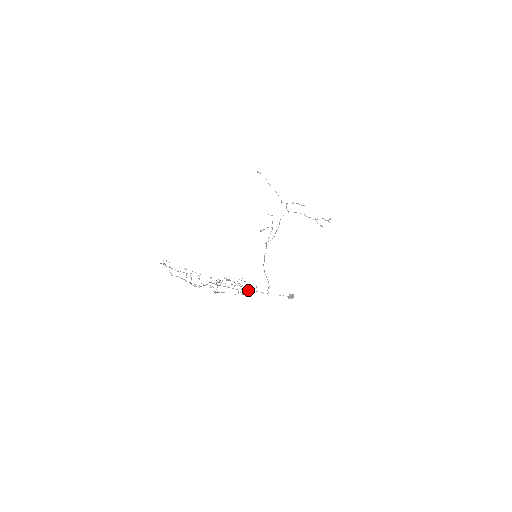
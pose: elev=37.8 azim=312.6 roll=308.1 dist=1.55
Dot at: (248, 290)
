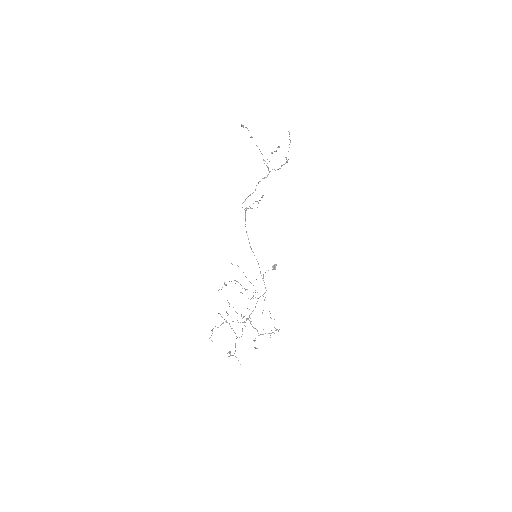
Dot at: occluded
